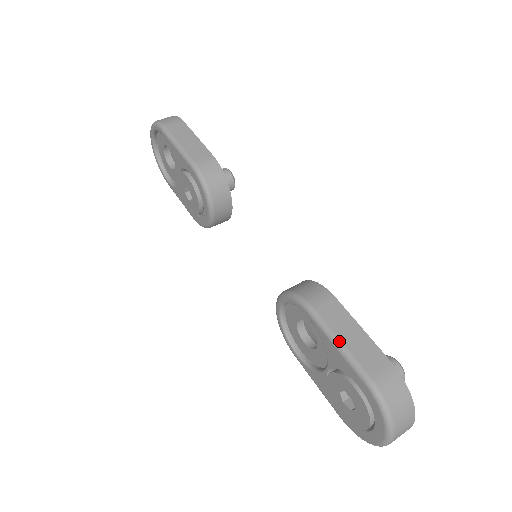
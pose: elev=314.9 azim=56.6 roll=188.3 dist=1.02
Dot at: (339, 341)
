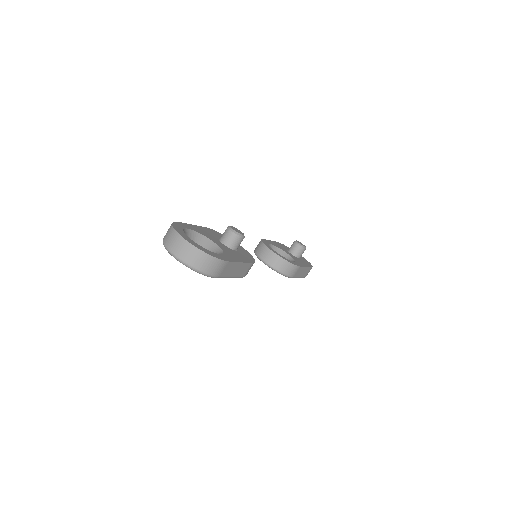
Dot at: occluded
